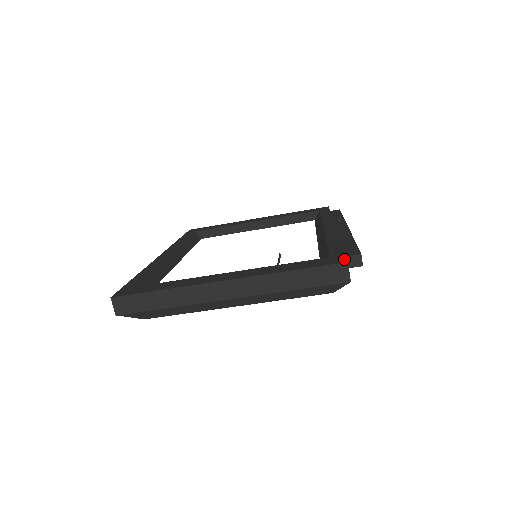
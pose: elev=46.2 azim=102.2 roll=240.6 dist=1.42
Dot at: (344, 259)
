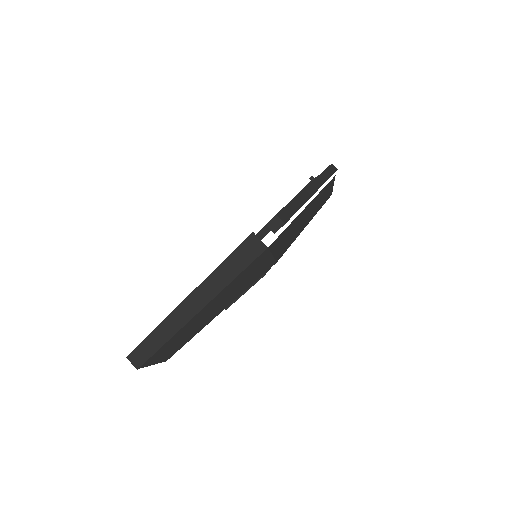
Dot at: occluded
